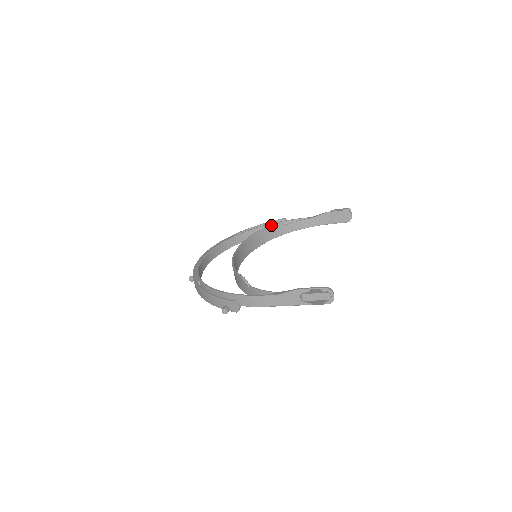
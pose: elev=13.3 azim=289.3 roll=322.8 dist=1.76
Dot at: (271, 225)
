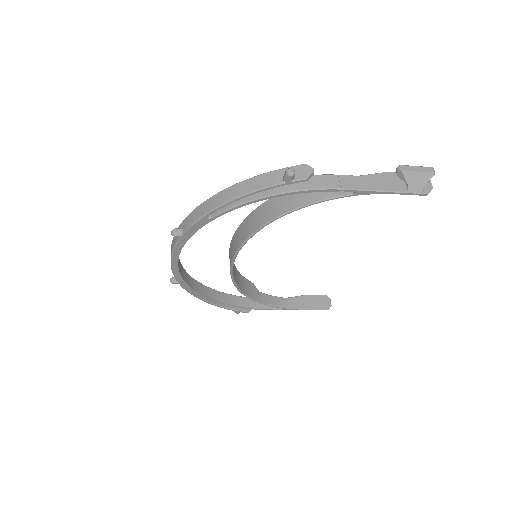
Dot at: (246, 279)
